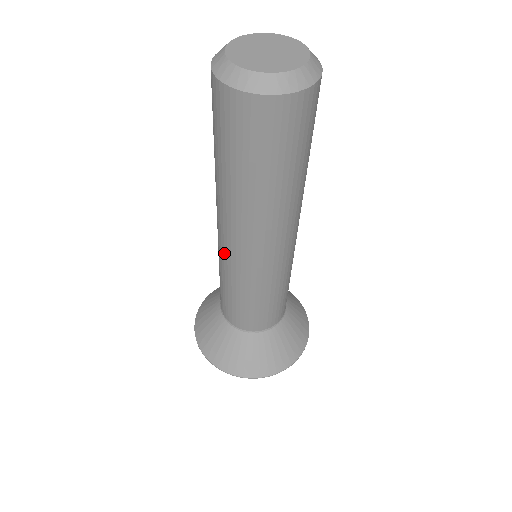
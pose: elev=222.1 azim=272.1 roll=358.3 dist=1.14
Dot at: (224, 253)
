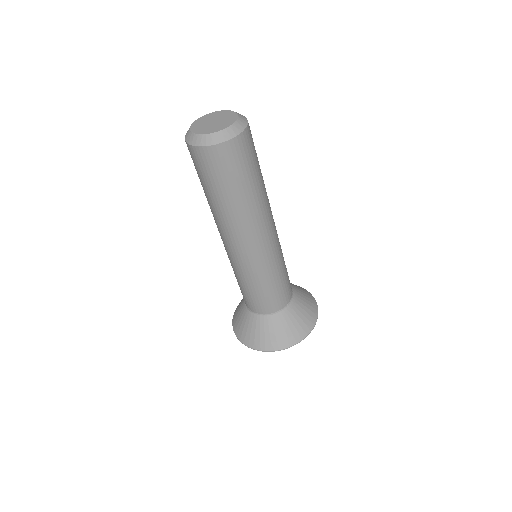
Dot at: occluded
